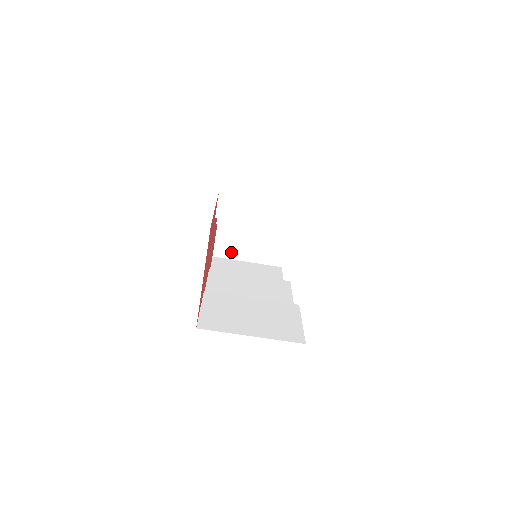
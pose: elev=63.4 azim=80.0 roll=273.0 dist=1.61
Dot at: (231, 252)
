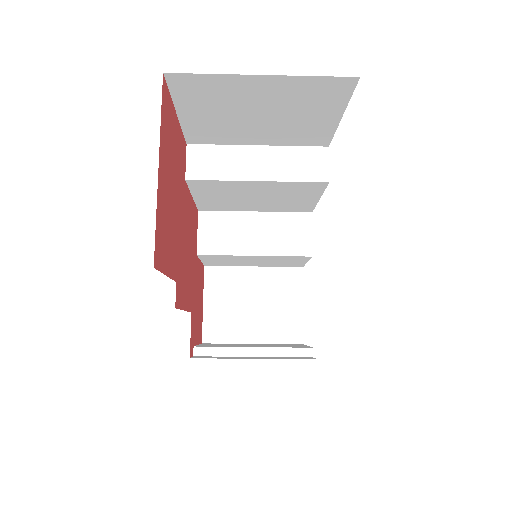
Dot at: (227, 332)
